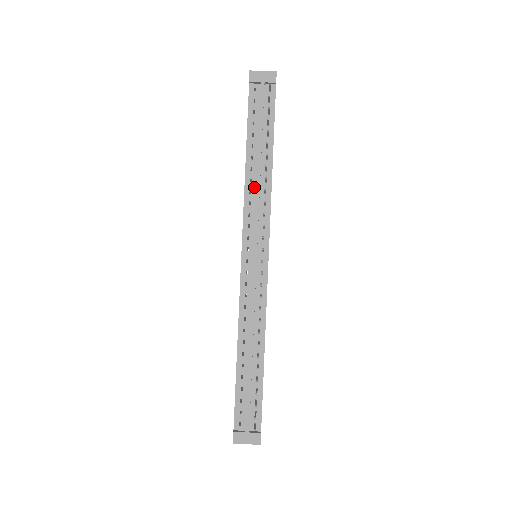
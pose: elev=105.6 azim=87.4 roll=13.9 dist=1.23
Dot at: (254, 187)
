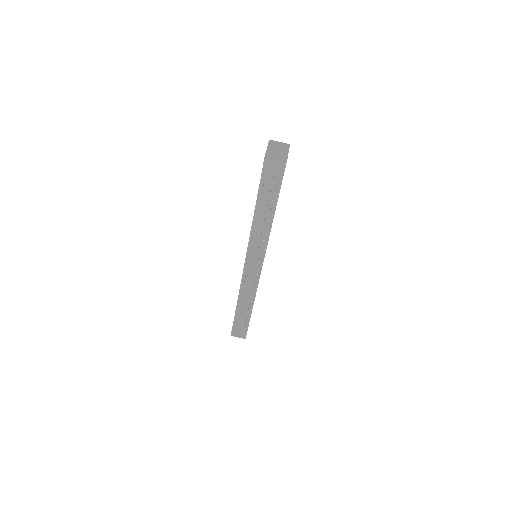
Dot at: (258, 230)
